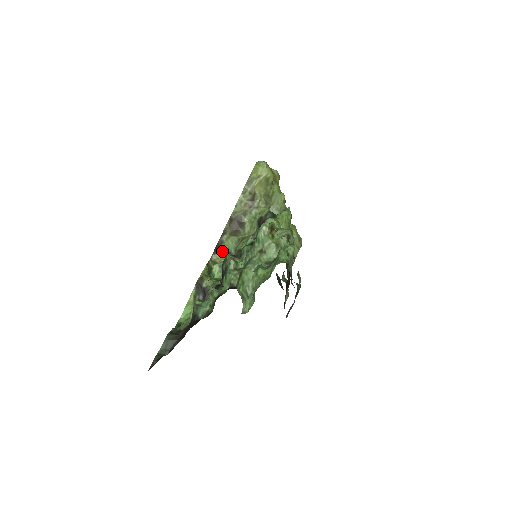
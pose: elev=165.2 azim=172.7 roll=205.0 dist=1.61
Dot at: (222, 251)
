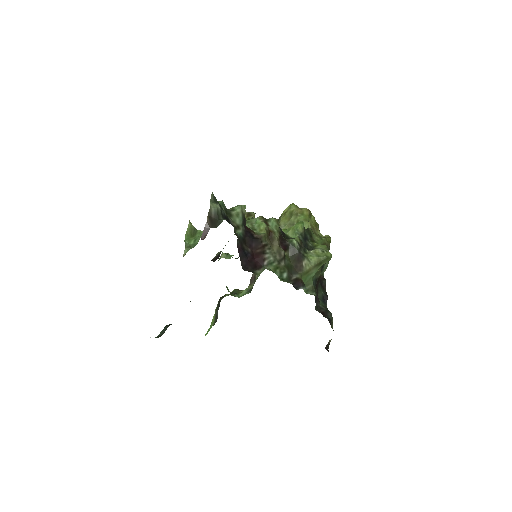
Dot at: occluded
